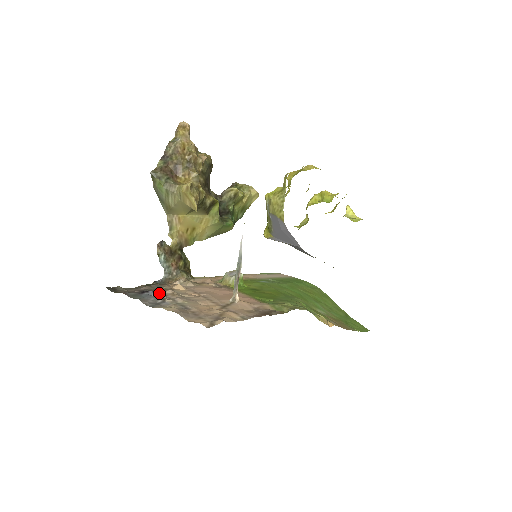
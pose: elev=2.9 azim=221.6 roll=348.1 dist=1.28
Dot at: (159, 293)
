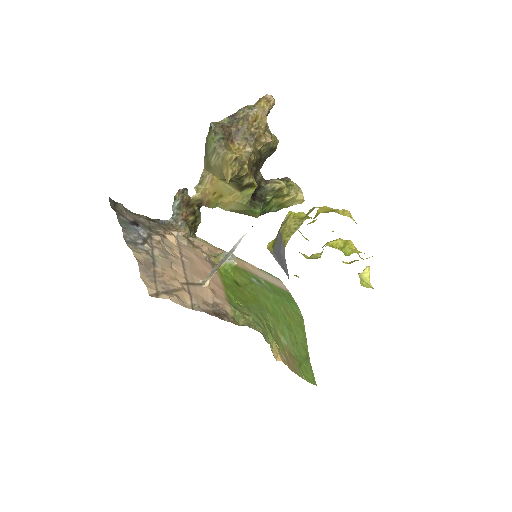
Dot at: (147, 233)
